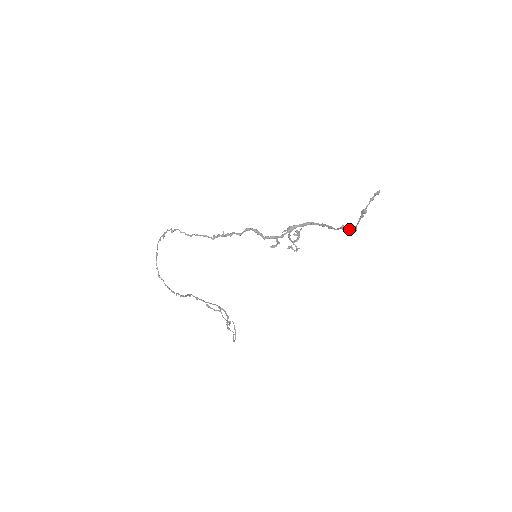
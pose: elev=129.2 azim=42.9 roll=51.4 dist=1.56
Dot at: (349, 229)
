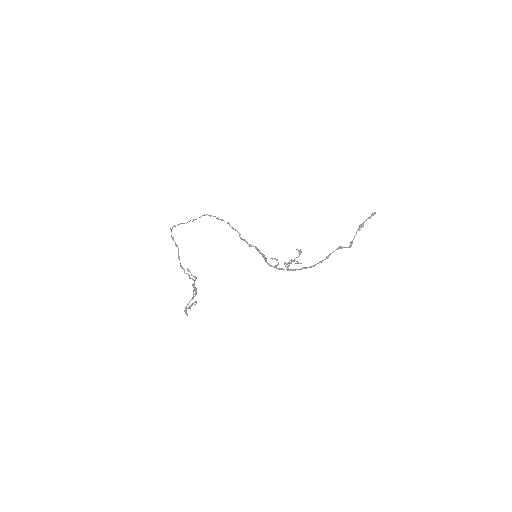
Dot at: occluded
